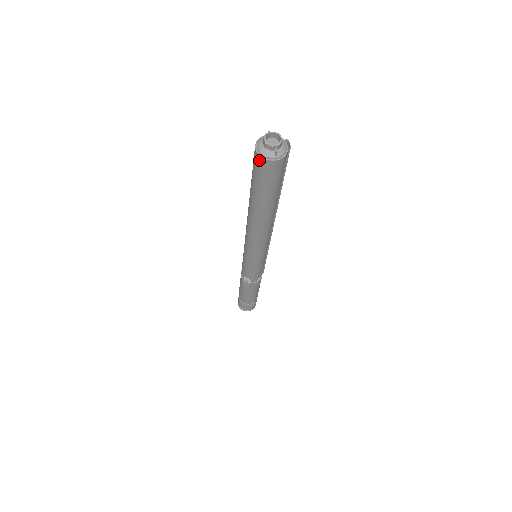
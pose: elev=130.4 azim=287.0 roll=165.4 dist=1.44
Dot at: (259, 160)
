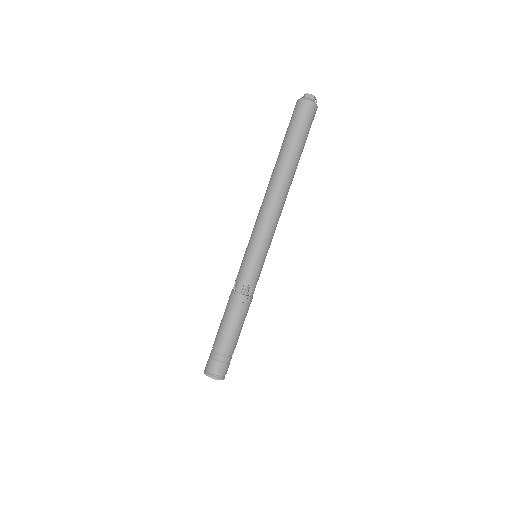
Dot at: (307, 105)
